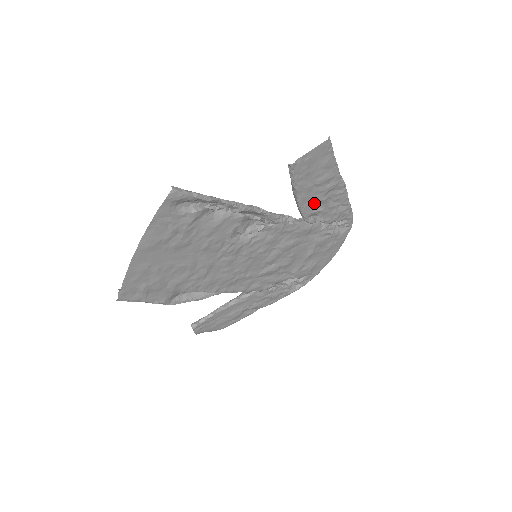
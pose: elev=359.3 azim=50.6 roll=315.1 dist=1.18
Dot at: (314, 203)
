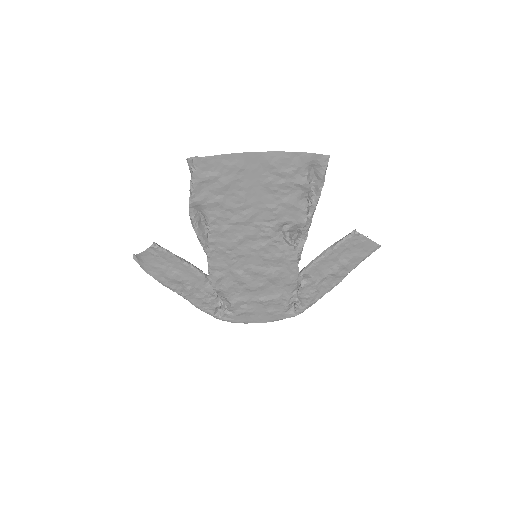
Dot at: (320, 270)
